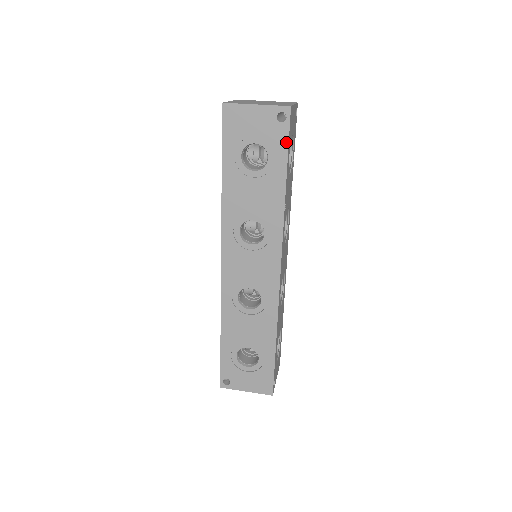
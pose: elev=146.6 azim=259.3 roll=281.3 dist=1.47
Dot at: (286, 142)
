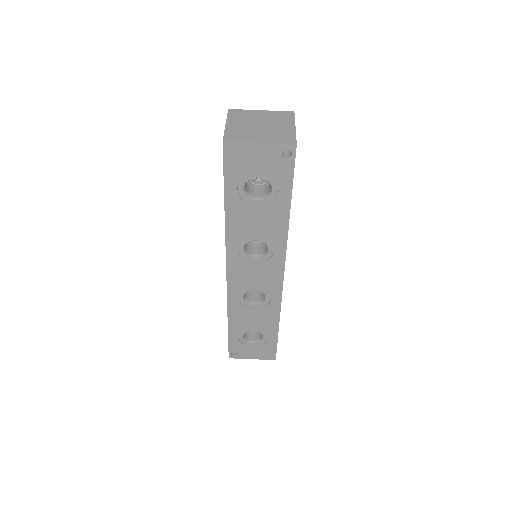
Dot at: (291, 176)
